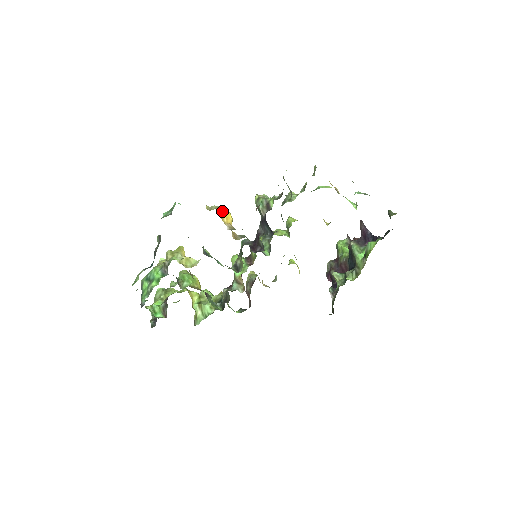
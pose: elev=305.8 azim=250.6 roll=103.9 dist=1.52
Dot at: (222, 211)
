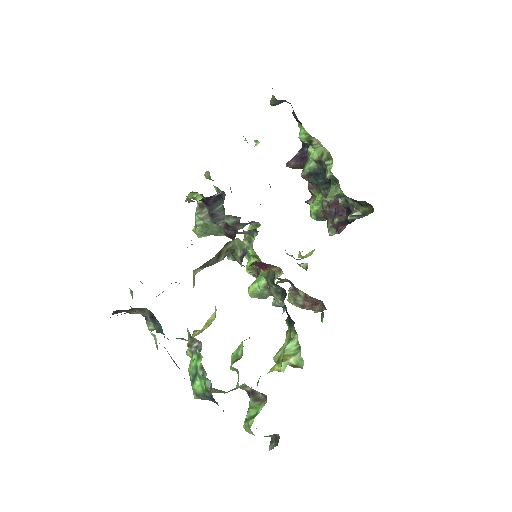
Dot at: occluded
